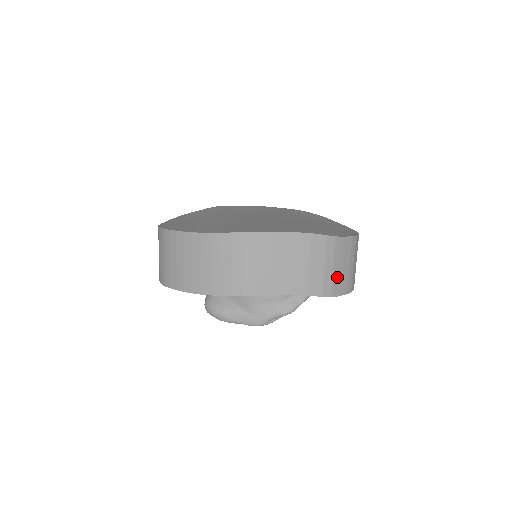
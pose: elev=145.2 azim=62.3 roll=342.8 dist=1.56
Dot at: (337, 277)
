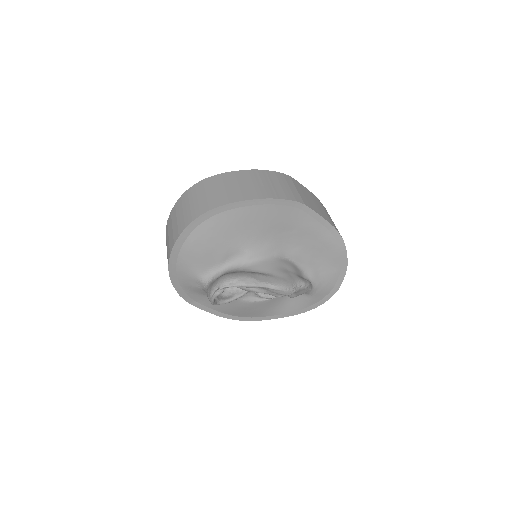
Dot at: occluded
